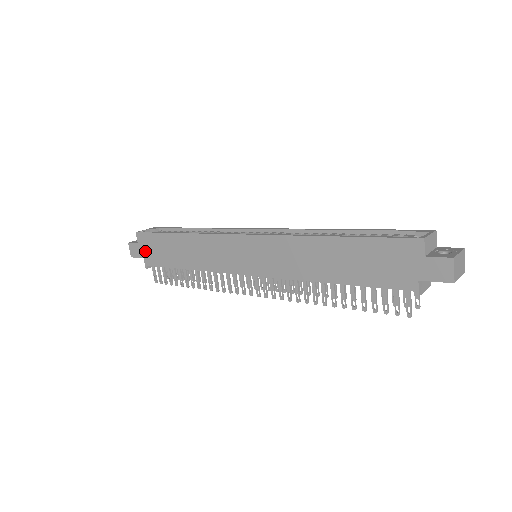
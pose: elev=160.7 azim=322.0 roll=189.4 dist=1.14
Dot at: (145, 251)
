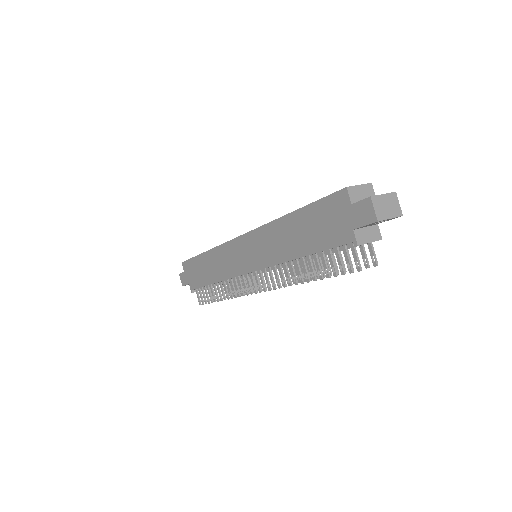
Dot at: (189, 277)
